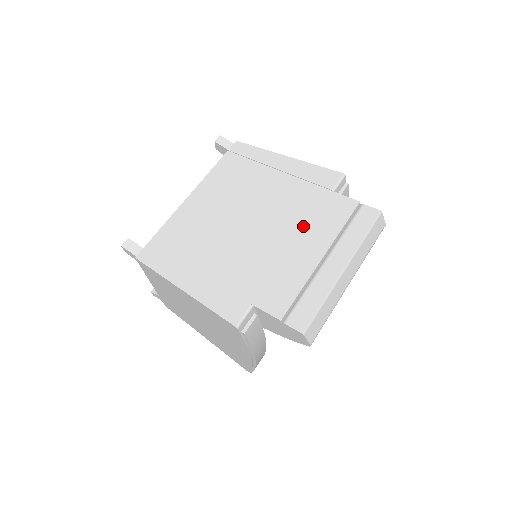
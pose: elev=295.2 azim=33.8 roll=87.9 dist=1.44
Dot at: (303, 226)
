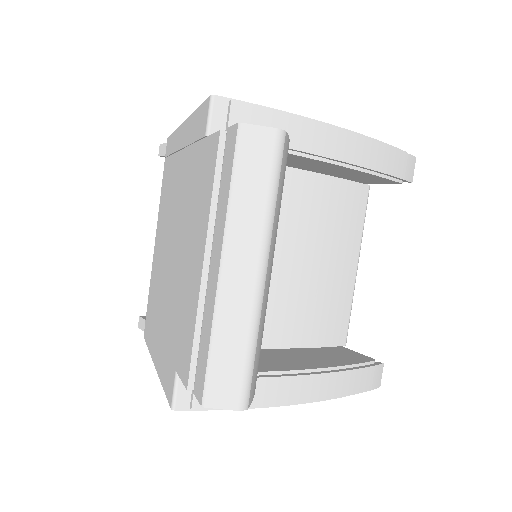
Dot at: (193, 221)
